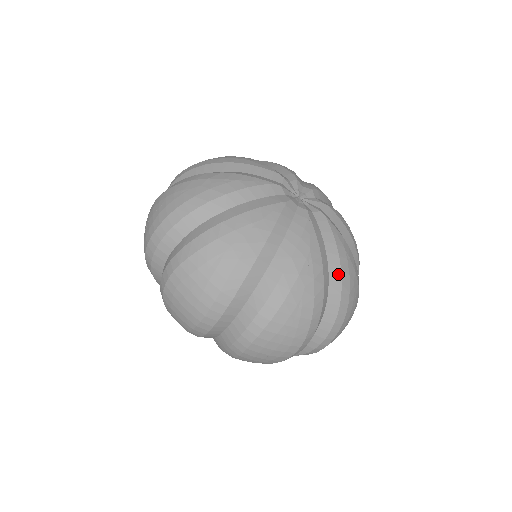
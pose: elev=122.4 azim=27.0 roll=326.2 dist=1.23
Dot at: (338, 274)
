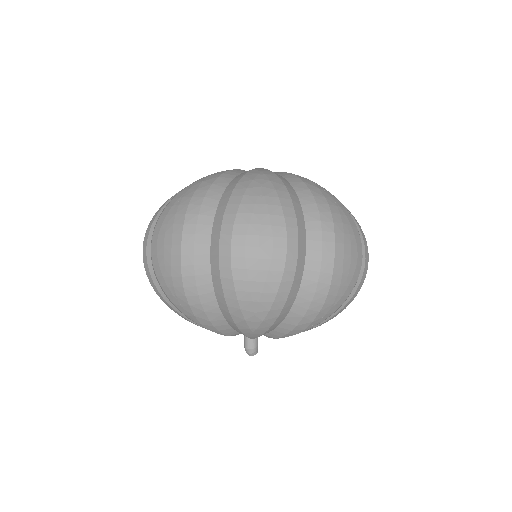
Dot at: occluded
